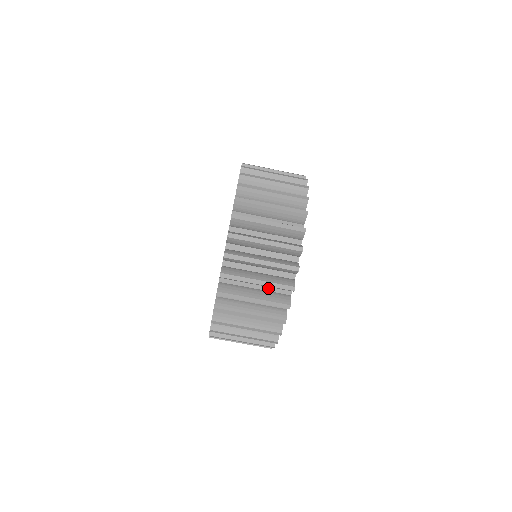
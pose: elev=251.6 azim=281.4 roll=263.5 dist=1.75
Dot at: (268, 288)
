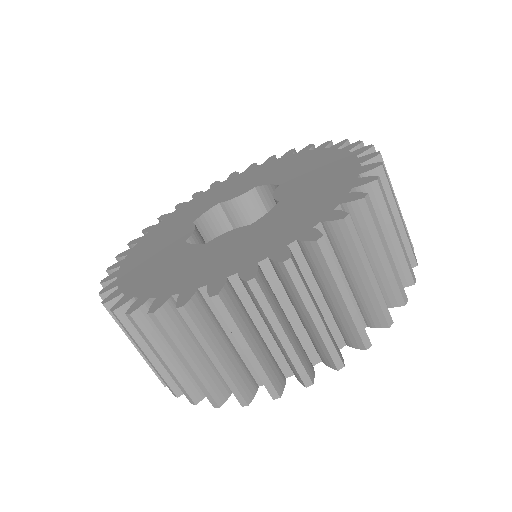
Dot at: (273, 346)
